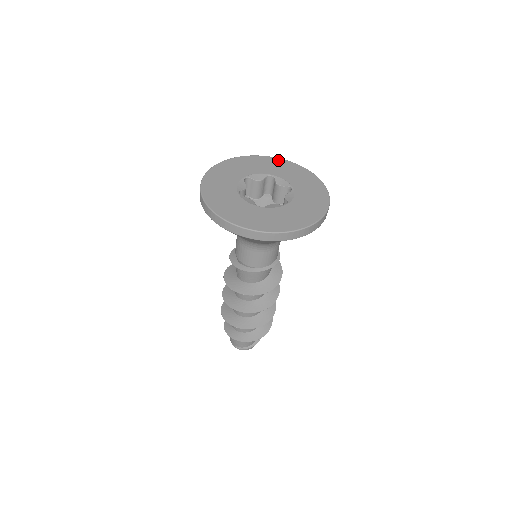
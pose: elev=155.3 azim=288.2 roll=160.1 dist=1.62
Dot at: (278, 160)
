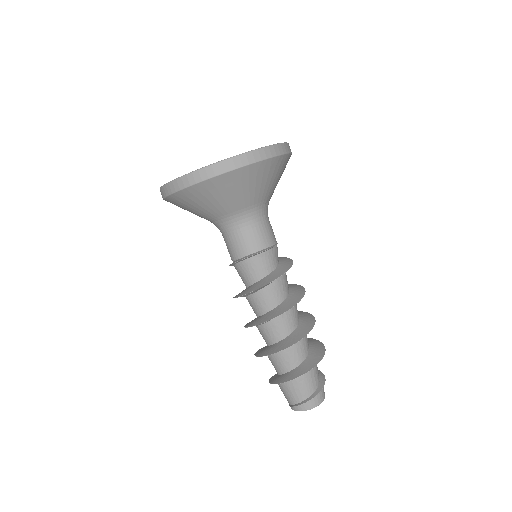
Dot at: occluded
